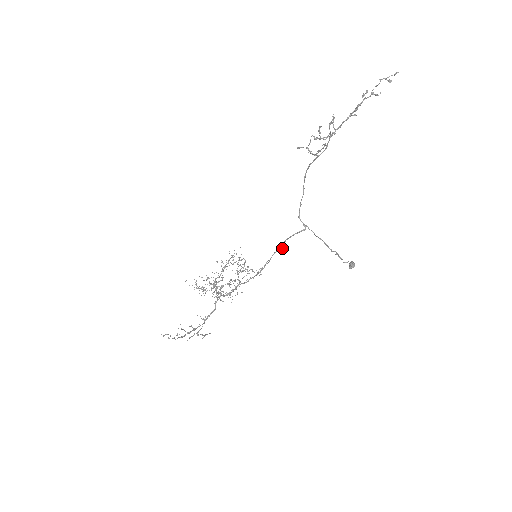
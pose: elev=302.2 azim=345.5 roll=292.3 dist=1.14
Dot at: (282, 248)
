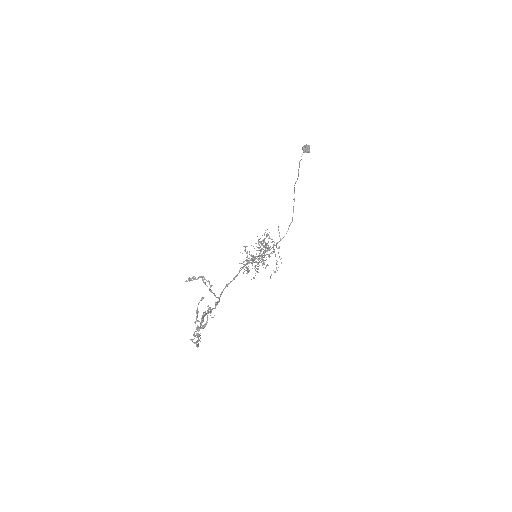
Dot at: occluded
